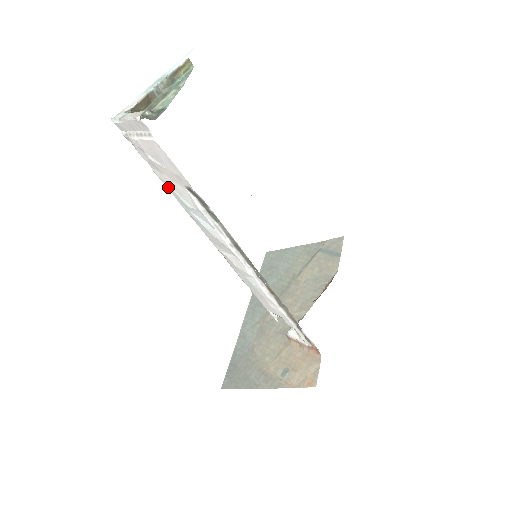
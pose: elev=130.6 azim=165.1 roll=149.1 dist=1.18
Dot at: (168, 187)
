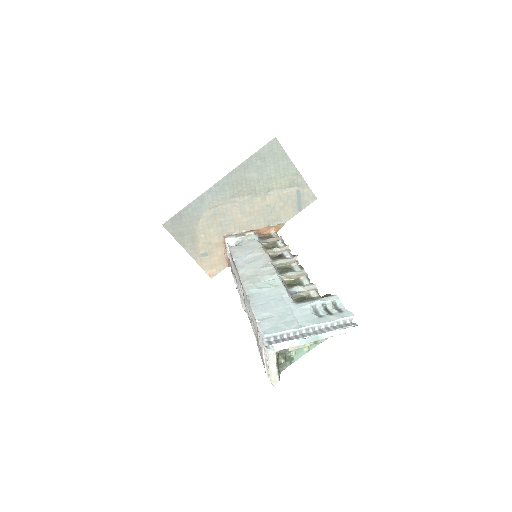
Dot at: (253, 316)
